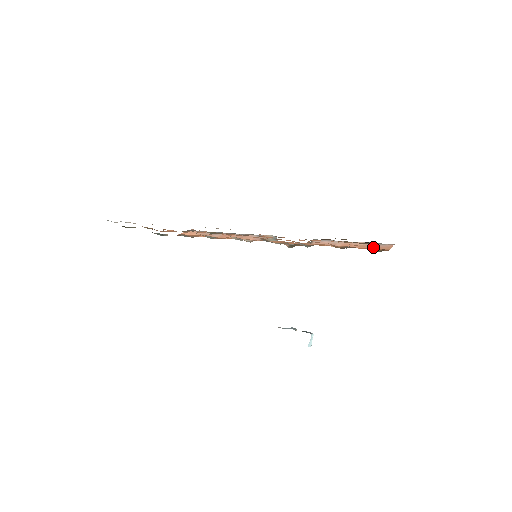
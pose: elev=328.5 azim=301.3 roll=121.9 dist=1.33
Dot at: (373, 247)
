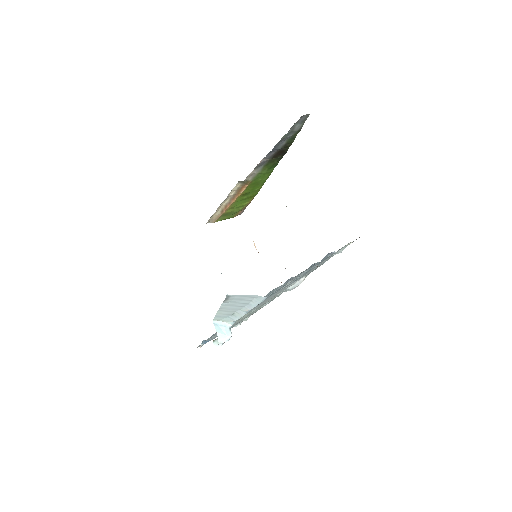
Dot at: occluded
